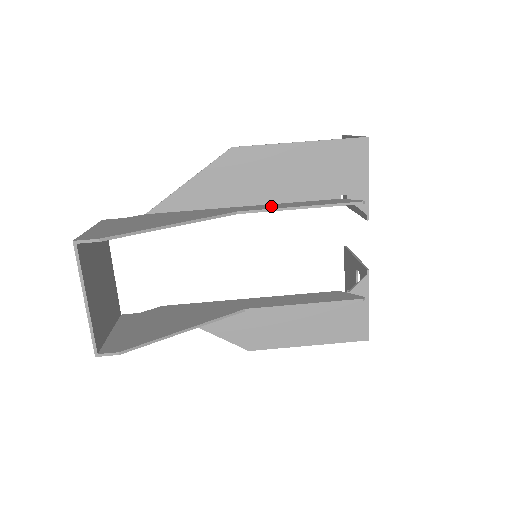
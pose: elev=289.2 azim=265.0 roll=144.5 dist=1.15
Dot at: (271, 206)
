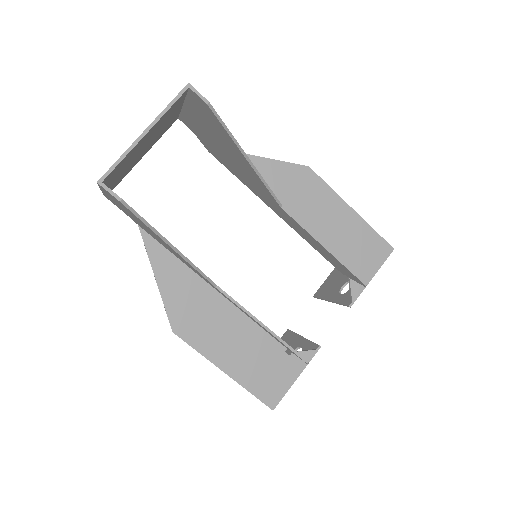
Dot at: occluded
